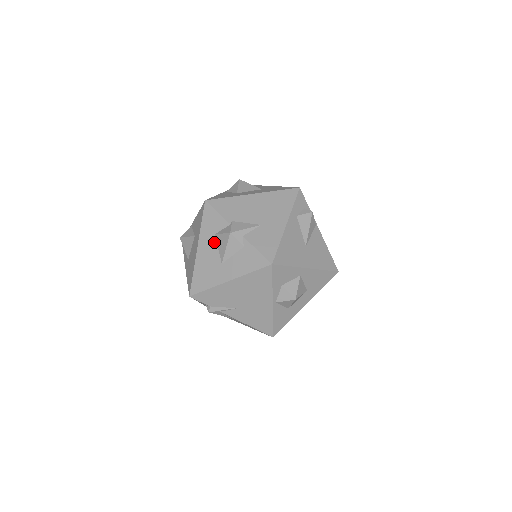
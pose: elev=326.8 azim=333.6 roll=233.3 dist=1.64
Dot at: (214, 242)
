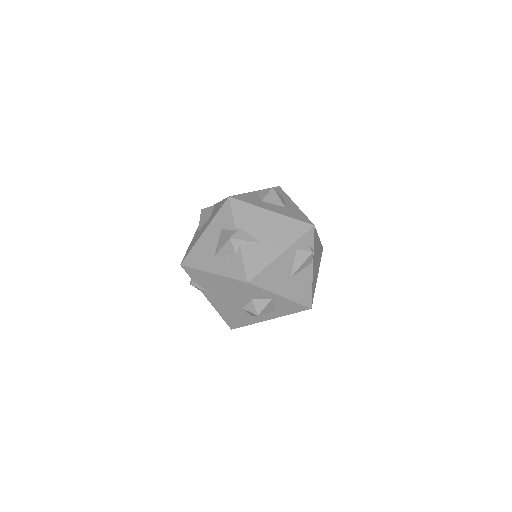
Dot at: (218, 235)
